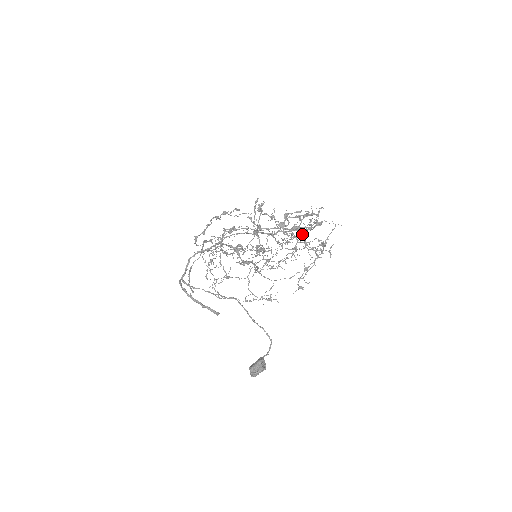
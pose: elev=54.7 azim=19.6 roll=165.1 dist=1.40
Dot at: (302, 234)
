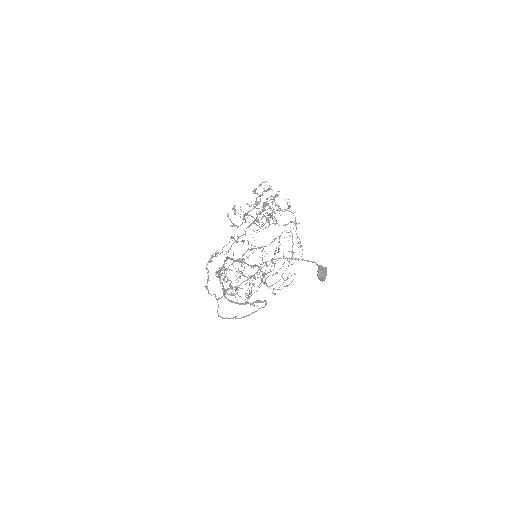
Dot at: occluded
